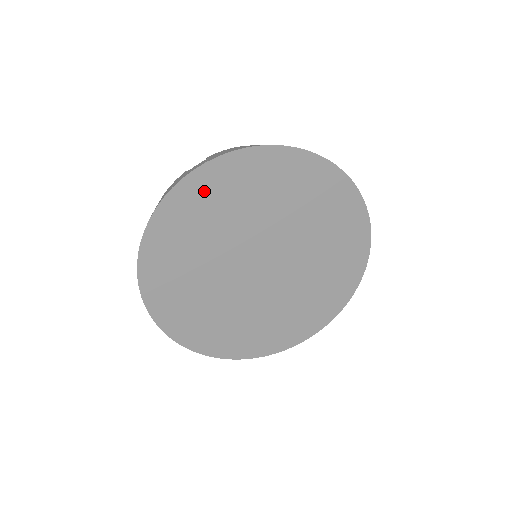
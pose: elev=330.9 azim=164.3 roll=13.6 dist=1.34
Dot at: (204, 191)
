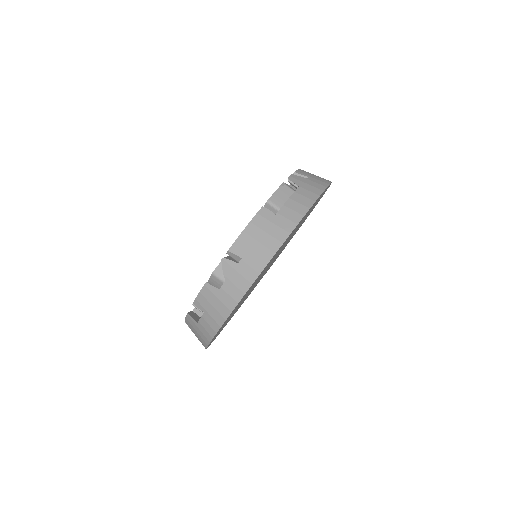
Dot at: occluded
